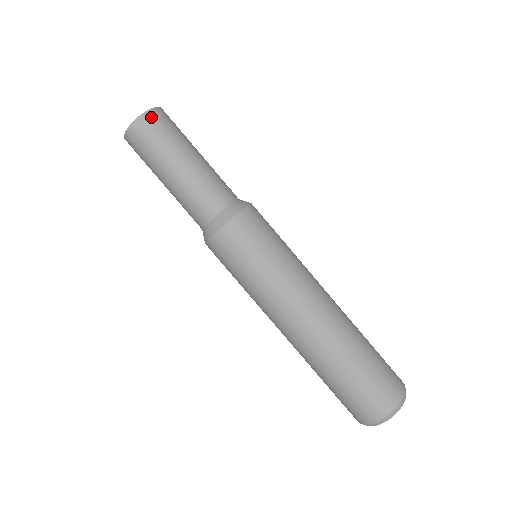
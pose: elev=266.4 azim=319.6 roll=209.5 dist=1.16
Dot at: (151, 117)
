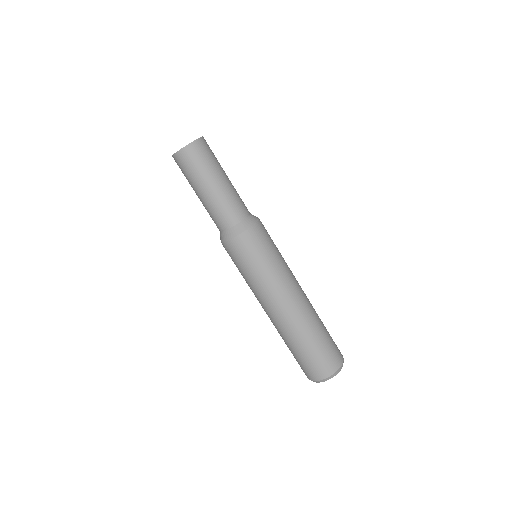
Dot at: (183, 155)
